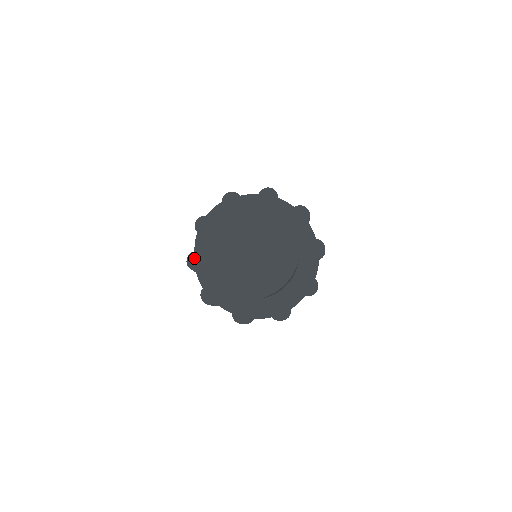
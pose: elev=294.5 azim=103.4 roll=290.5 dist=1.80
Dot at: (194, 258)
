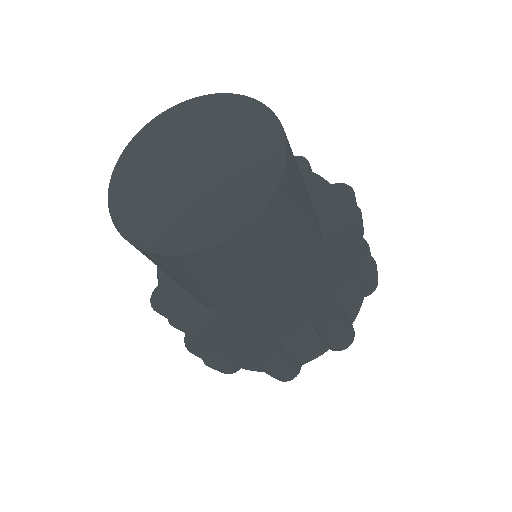
Dot at: occluded
